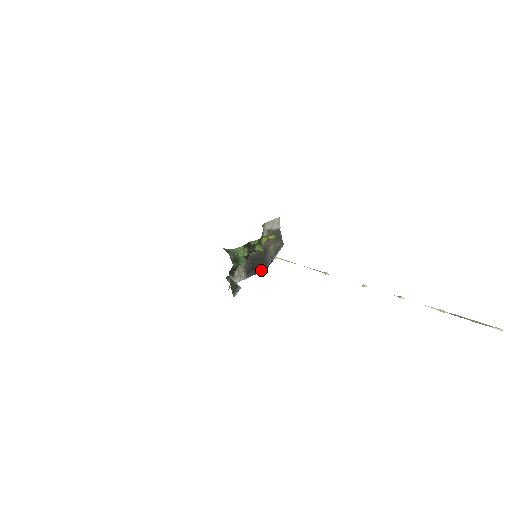
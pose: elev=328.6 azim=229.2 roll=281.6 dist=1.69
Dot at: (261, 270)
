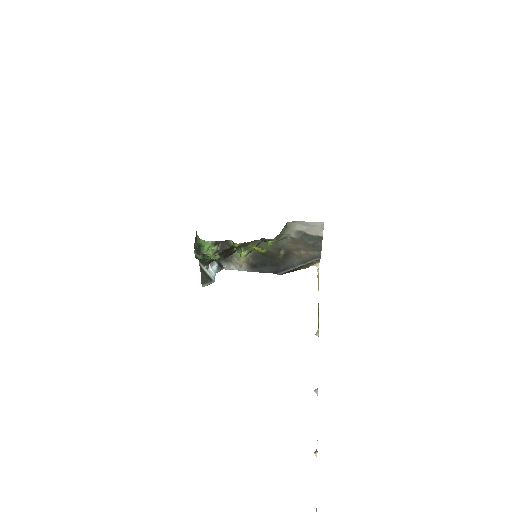
Dot at: (275, 271)
